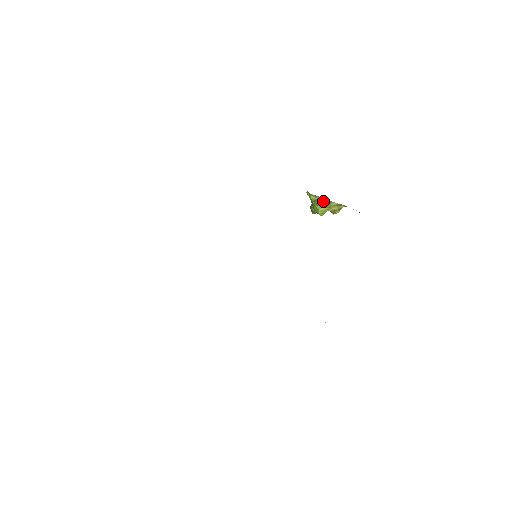
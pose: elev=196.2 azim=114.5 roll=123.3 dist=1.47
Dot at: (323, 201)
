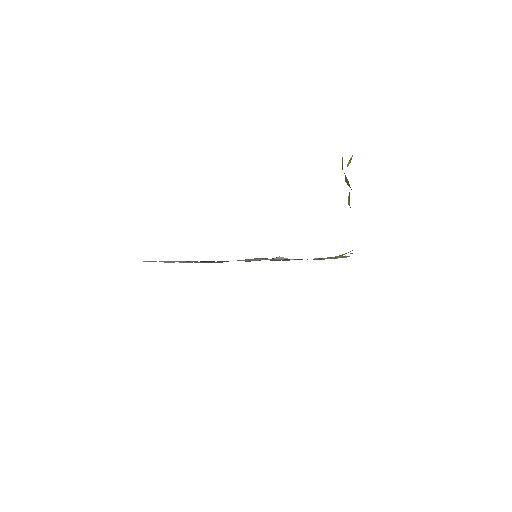
Dot at: occluded
